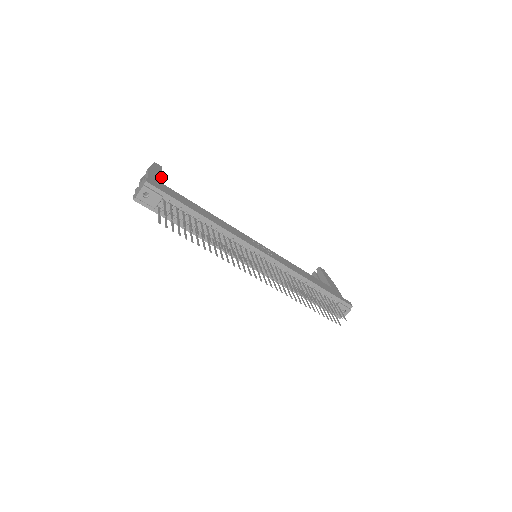
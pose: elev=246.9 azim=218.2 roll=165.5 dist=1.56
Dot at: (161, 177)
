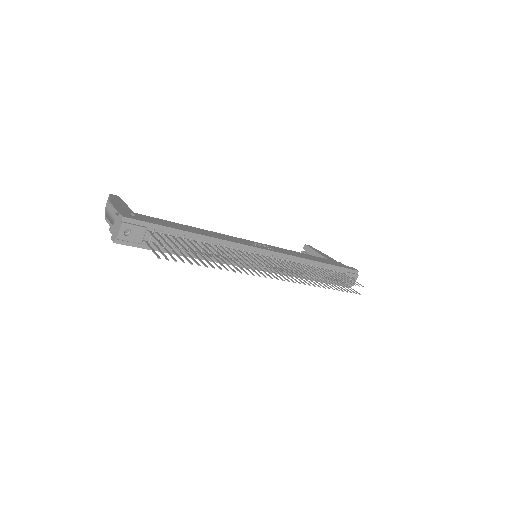
Dot at: (128, 207)
